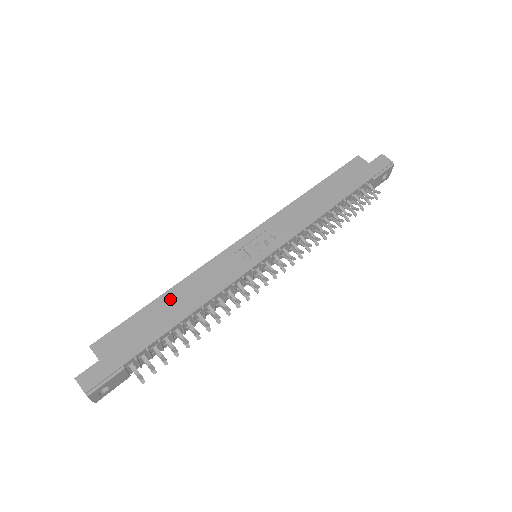
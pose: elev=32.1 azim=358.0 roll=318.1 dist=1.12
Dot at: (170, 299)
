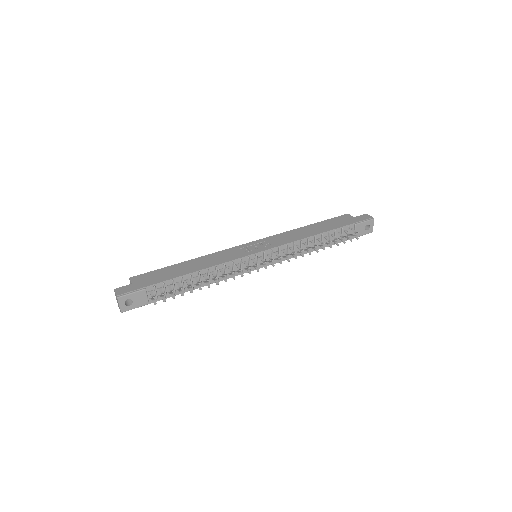
Dot at: (188, 264)
